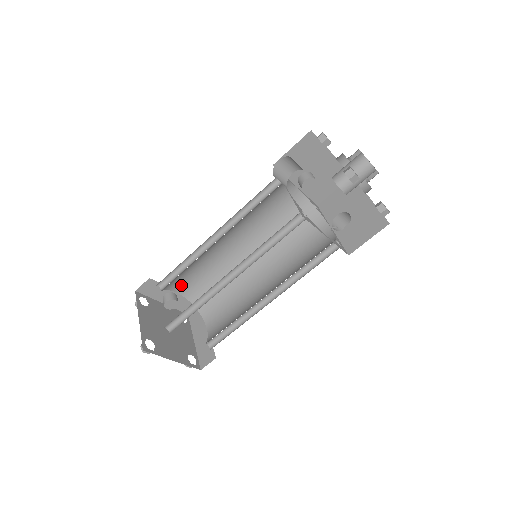
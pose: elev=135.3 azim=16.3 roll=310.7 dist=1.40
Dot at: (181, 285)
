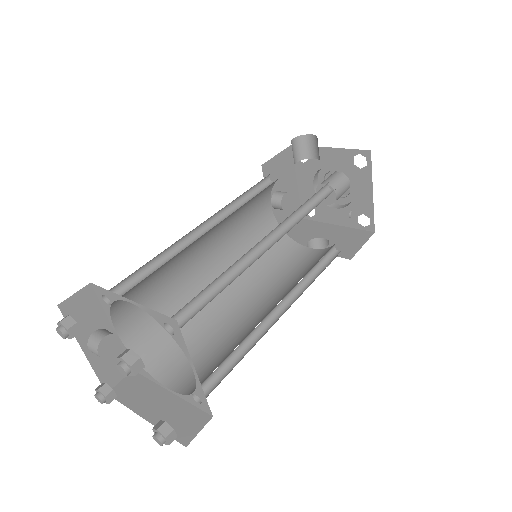
Dot at: (127, 314)
